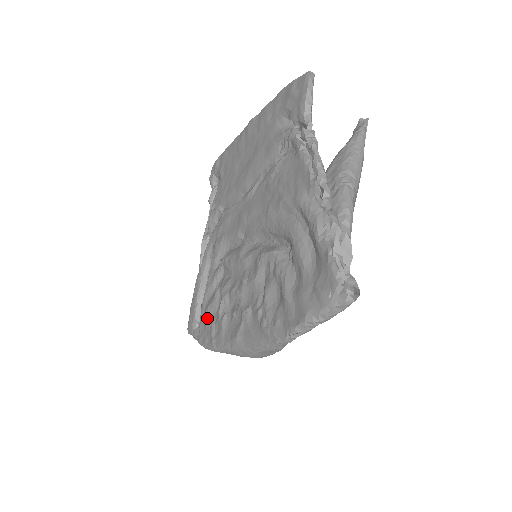
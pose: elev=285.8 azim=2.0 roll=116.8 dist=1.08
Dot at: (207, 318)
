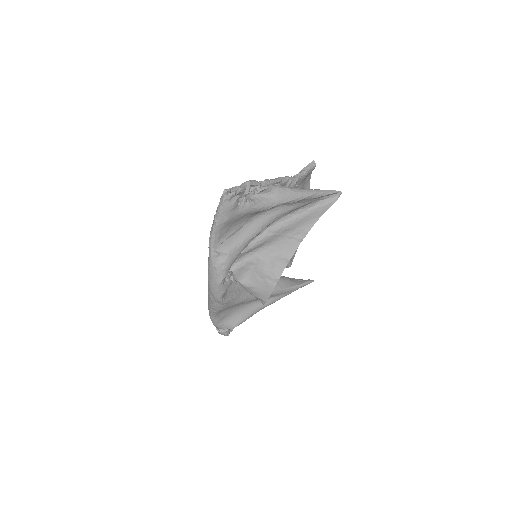
Dot at: occluded
